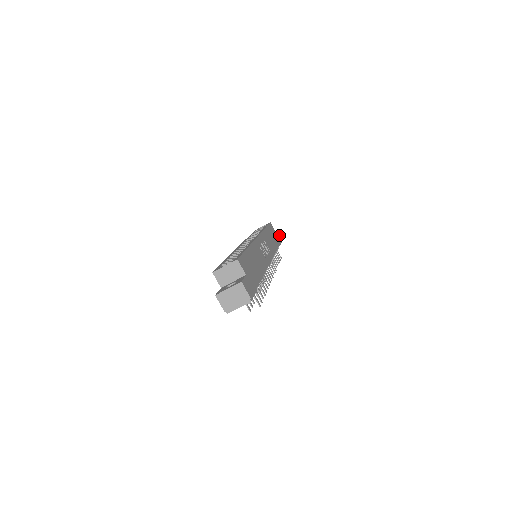
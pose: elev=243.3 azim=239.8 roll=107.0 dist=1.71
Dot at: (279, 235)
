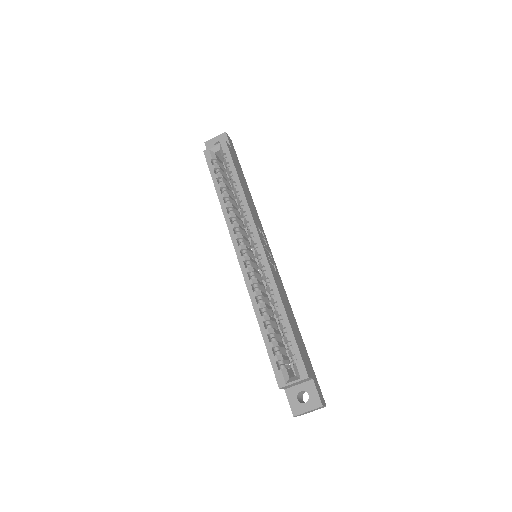
Dot at: (230, 141)
